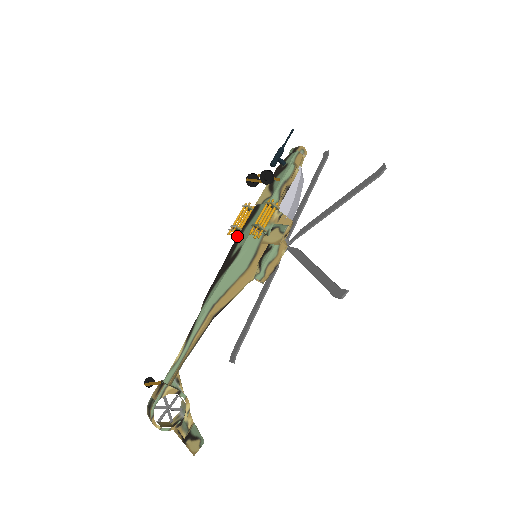
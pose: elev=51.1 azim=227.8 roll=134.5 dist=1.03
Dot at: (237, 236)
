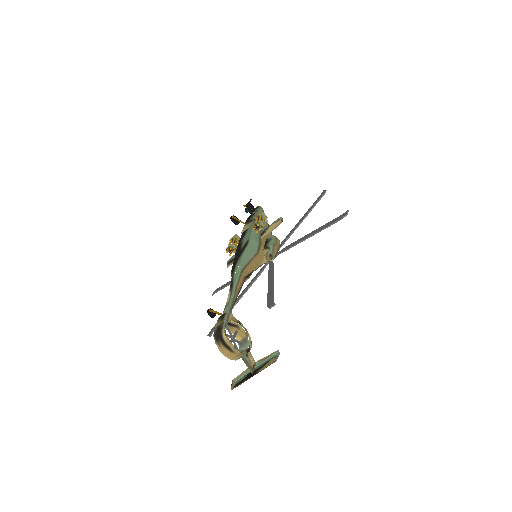
Dot at: (228, 263)
